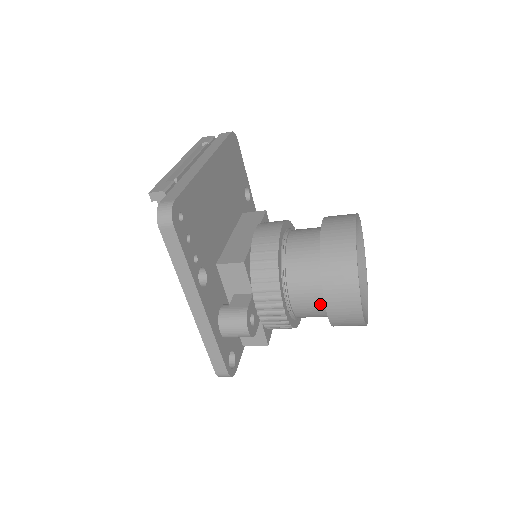
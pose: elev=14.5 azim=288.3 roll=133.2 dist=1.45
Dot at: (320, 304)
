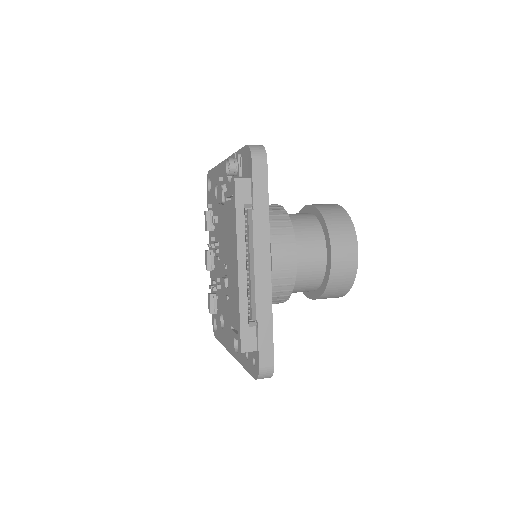
Dot at: occluded
